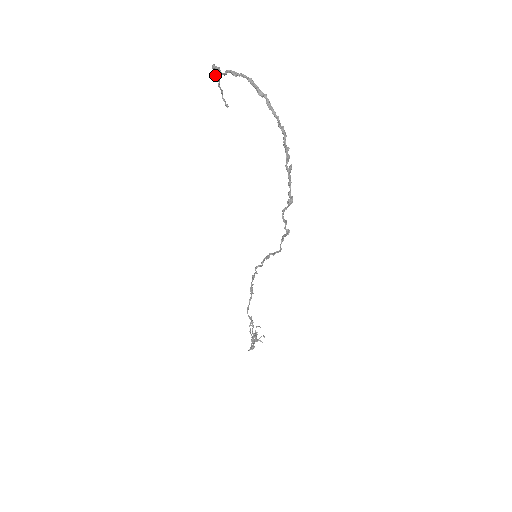
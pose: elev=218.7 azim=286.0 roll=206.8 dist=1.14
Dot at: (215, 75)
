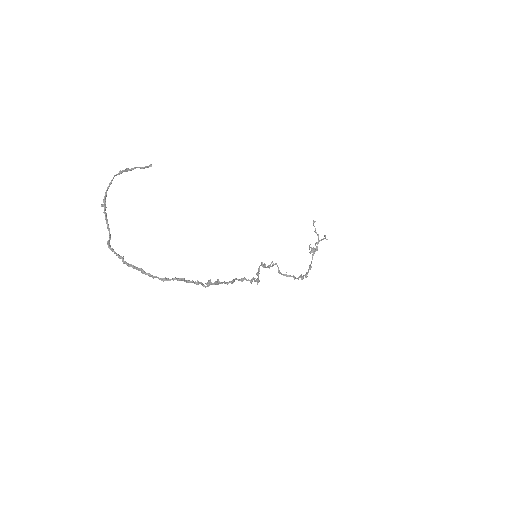
Dot at: (116, 175)
